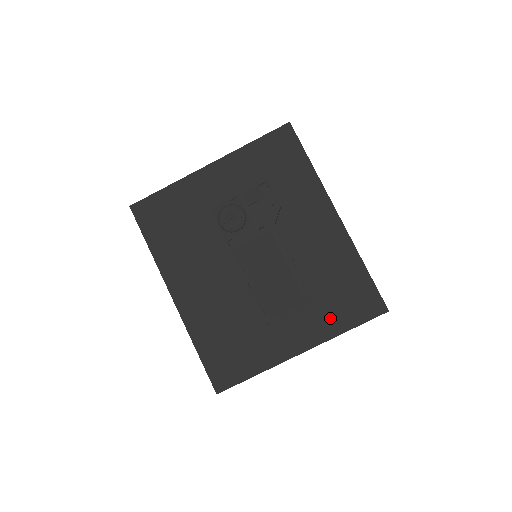
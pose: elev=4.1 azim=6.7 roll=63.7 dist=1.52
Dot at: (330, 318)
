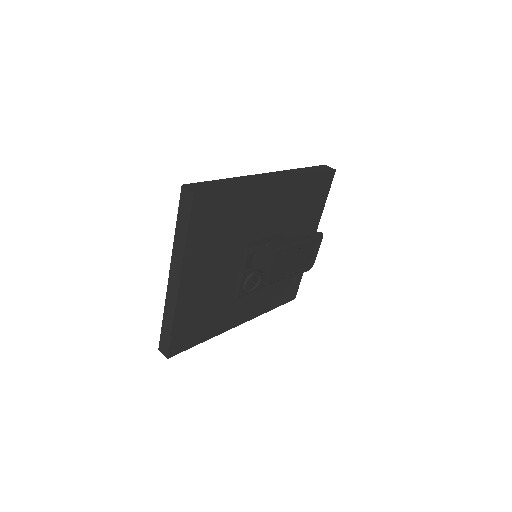
Dot at: (314, 213)
